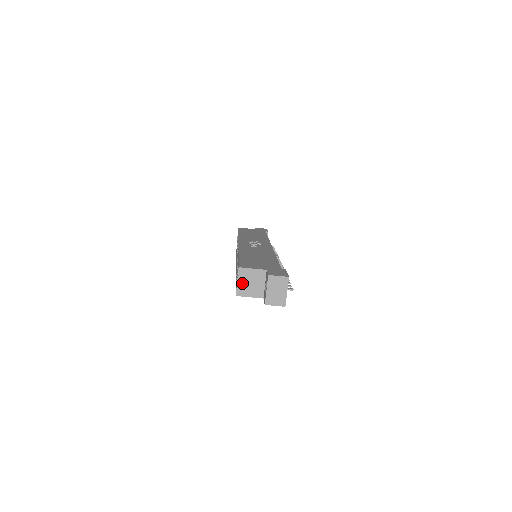
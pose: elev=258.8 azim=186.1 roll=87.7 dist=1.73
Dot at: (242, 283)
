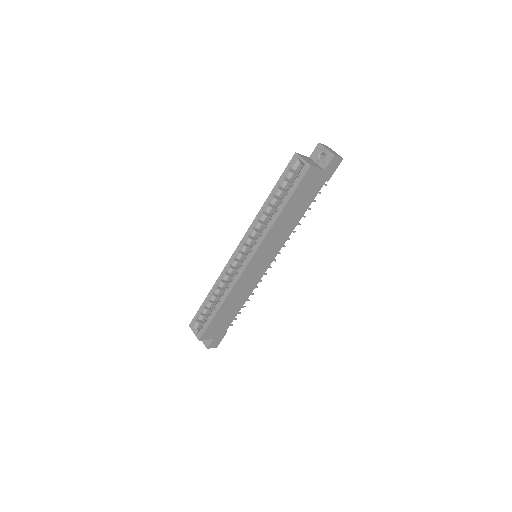
Dot at: (306, 160)
